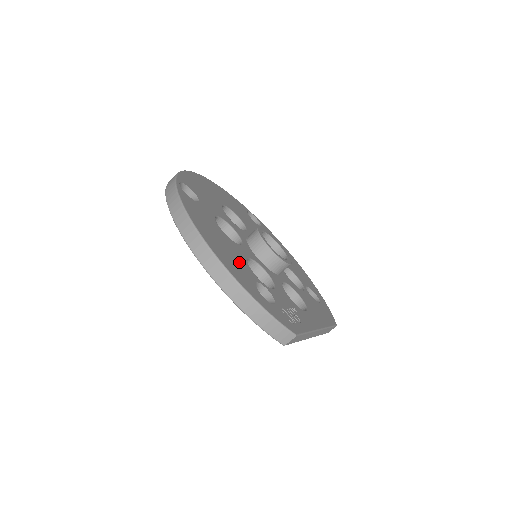
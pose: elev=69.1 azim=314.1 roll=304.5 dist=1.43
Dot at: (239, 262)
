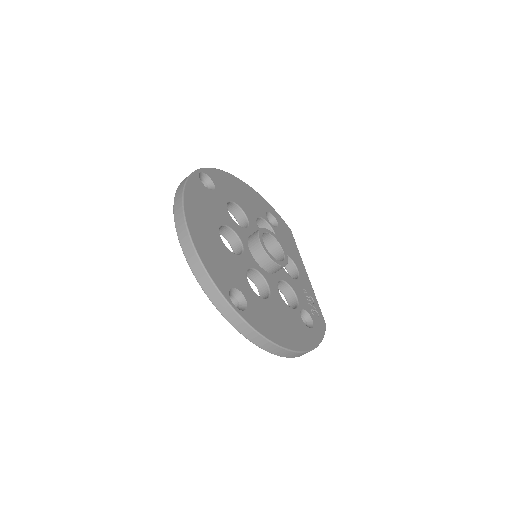
Dot at: (292, 320)
